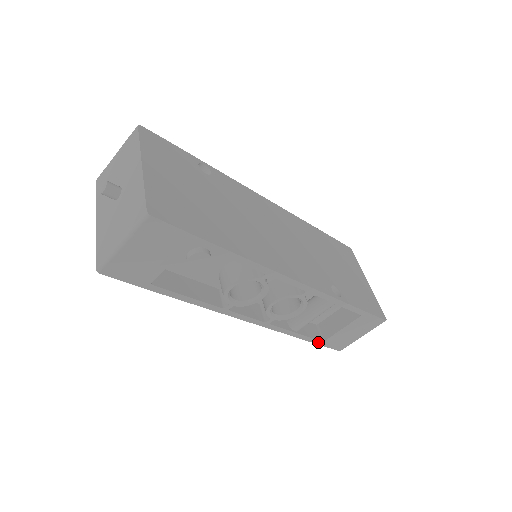
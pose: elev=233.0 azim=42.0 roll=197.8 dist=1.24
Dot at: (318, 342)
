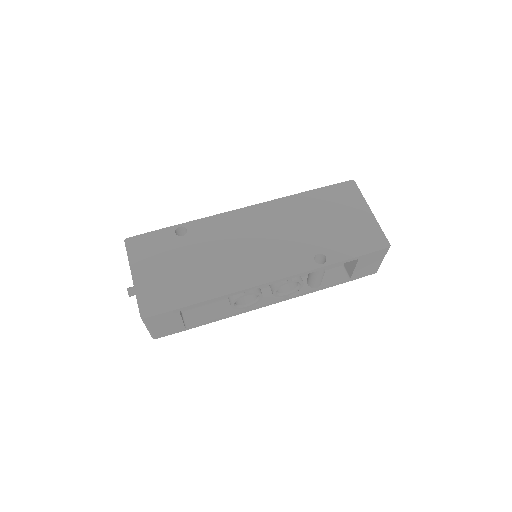
Dot at: (346, 281)
